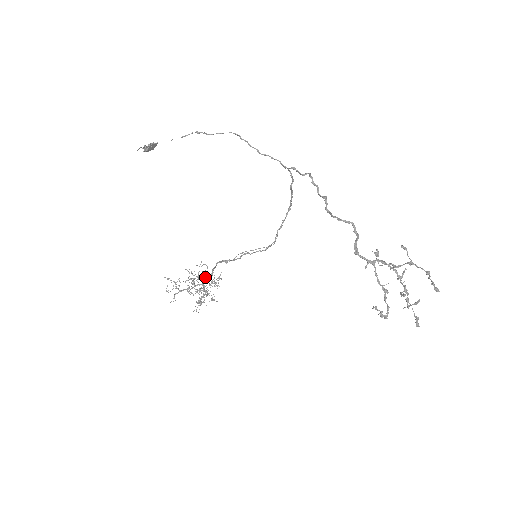
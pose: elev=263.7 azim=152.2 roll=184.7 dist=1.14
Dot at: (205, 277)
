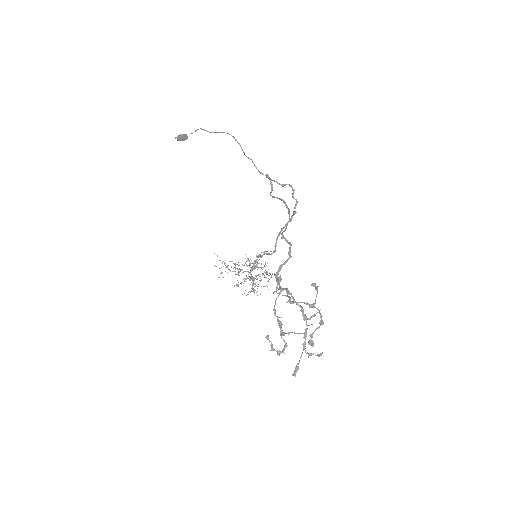
Dot at: (256, 267)
